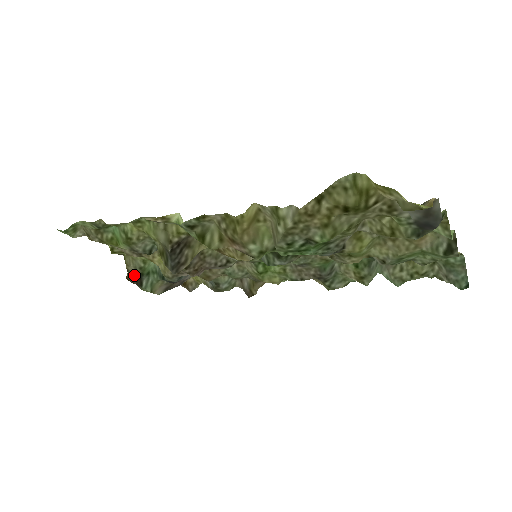
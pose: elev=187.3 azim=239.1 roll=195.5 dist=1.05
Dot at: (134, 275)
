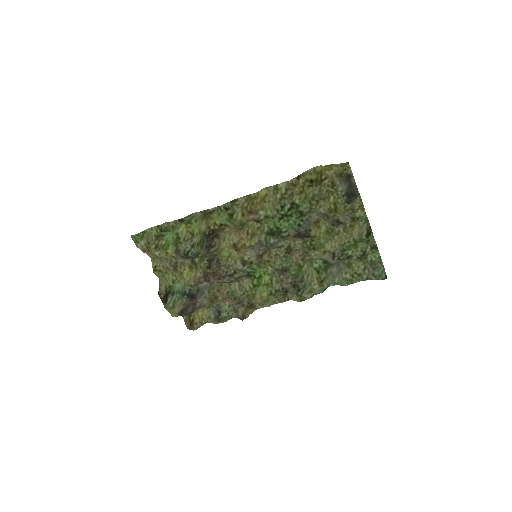
Dot at: (163, 293)
